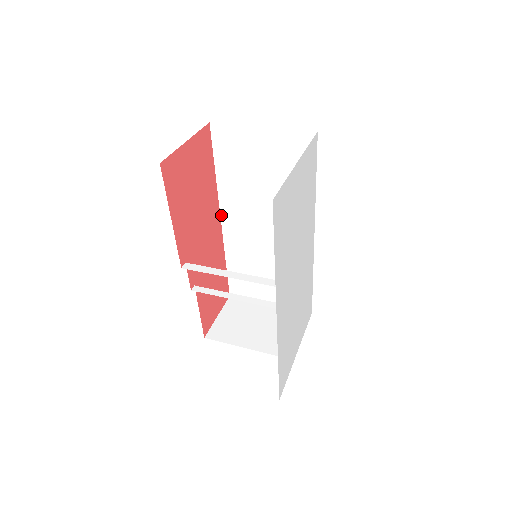
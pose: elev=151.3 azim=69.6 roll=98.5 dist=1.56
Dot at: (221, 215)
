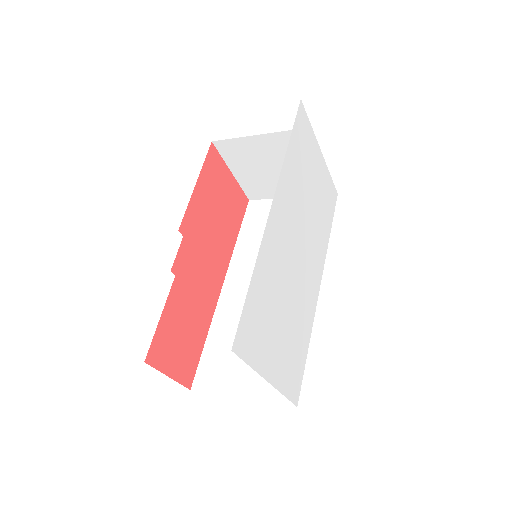
Dot at: (226, 278)
